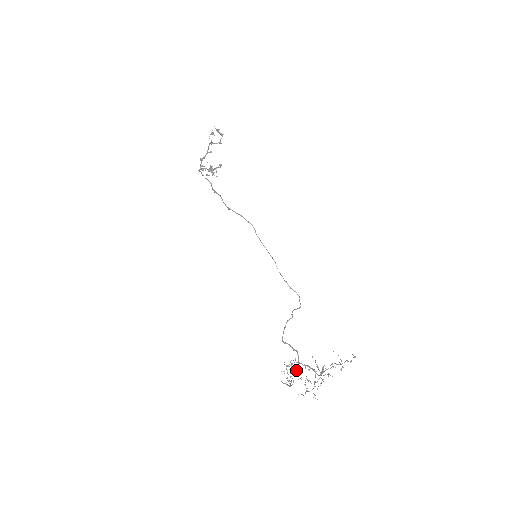
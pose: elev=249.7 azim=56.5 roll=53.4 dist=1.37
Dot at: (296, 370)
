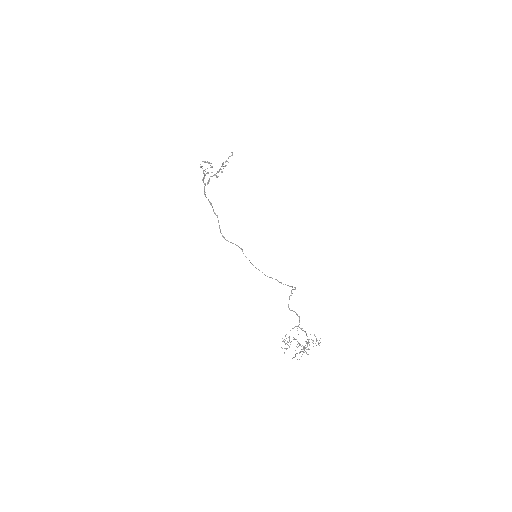
Dot at: occluded
